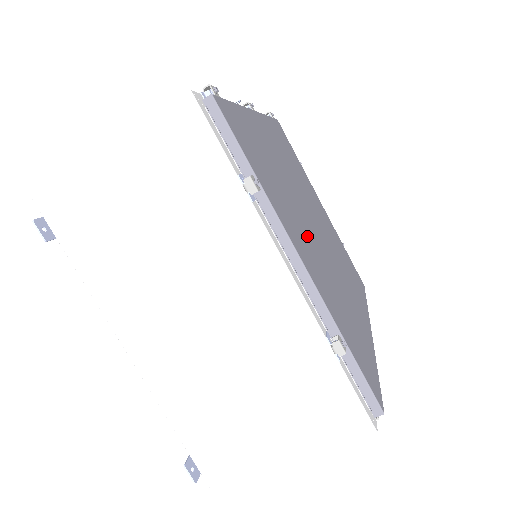
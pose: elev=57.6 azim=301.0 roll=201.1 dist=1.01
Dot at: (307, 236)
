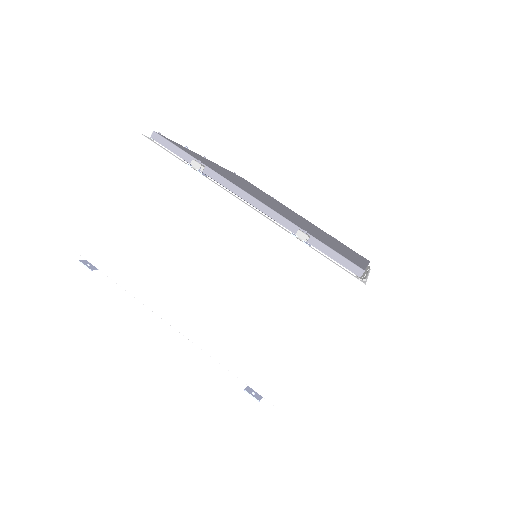
Dot at: (266, 201)
